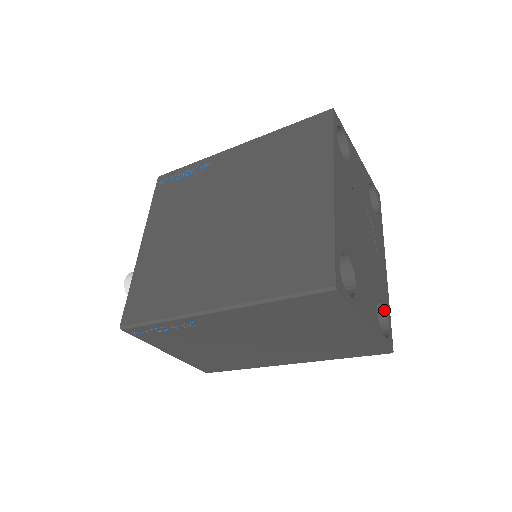
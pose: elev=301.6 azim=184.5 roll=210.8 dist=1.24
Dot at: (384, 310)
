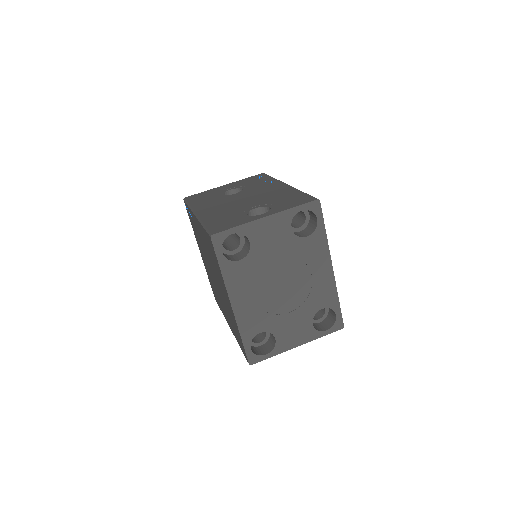
Dot at: occluded
